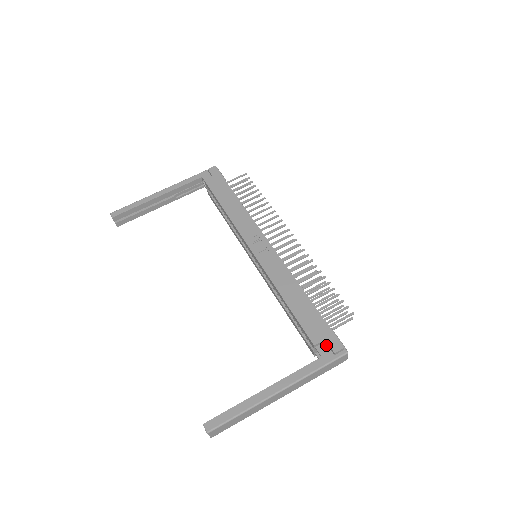
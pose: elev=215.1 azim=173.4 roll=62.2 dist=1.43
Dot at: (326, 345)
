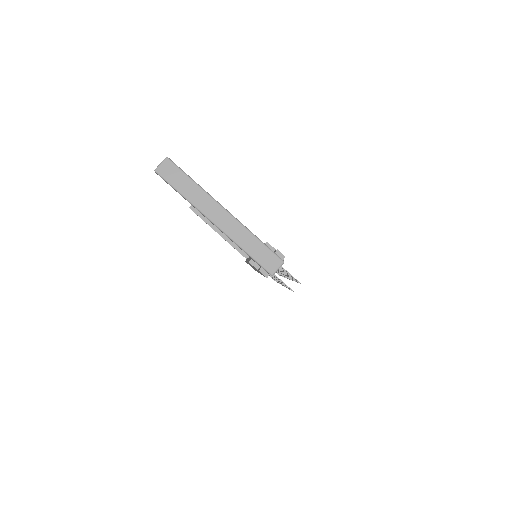
Dot at: occluded
